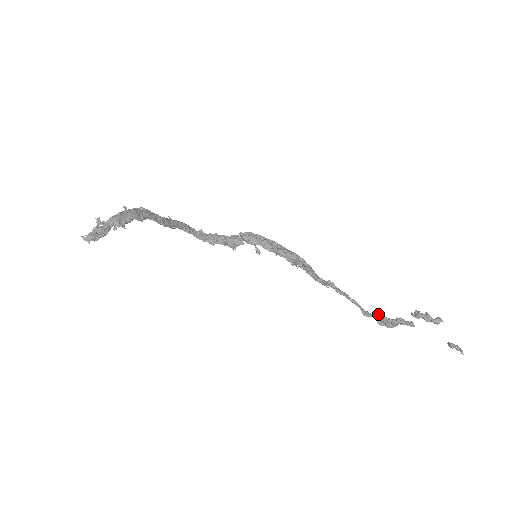
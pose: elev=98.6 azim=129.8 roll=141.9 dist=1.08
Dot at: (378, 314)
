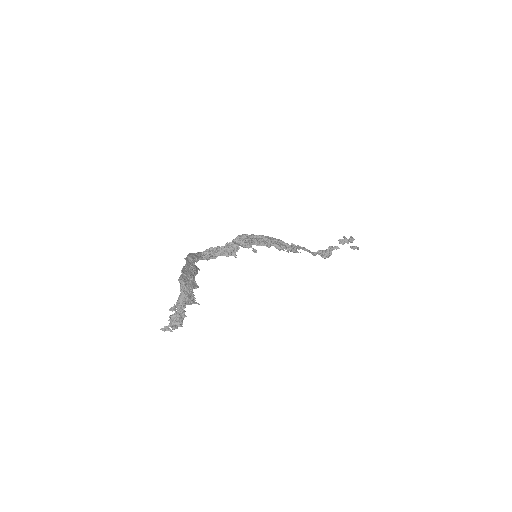
Dot at: (318, 250)
